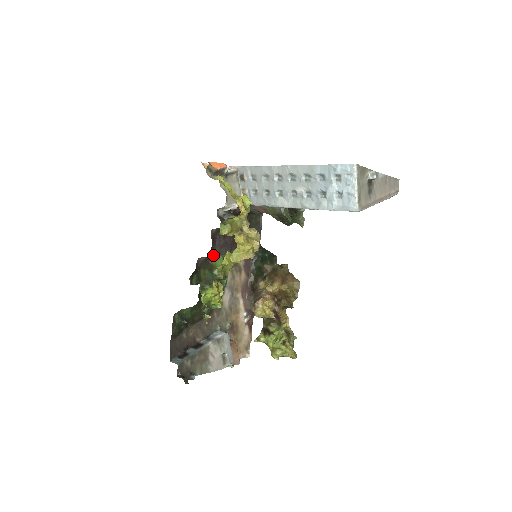
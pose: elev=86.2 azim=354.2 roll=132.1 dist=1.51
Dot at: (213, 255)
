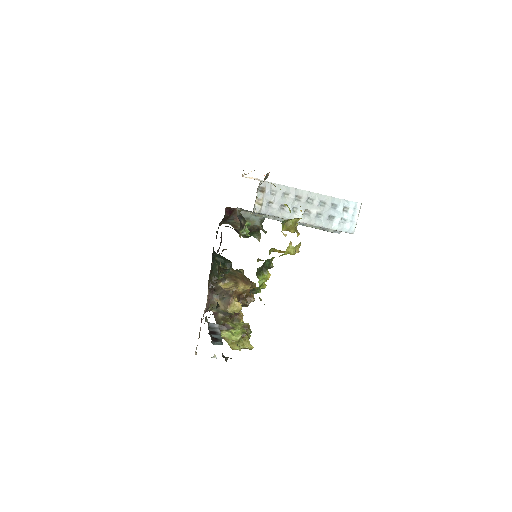
Dot at: occluded
